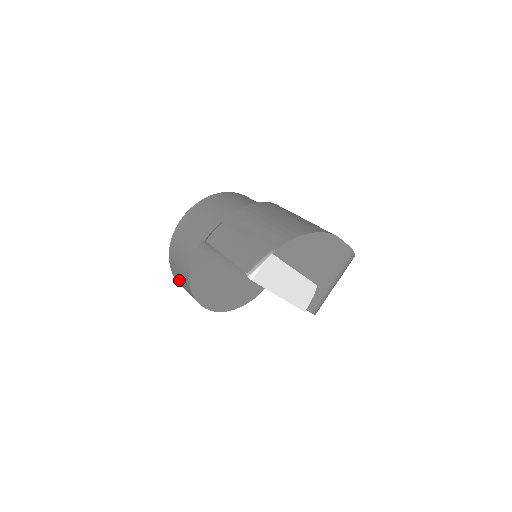
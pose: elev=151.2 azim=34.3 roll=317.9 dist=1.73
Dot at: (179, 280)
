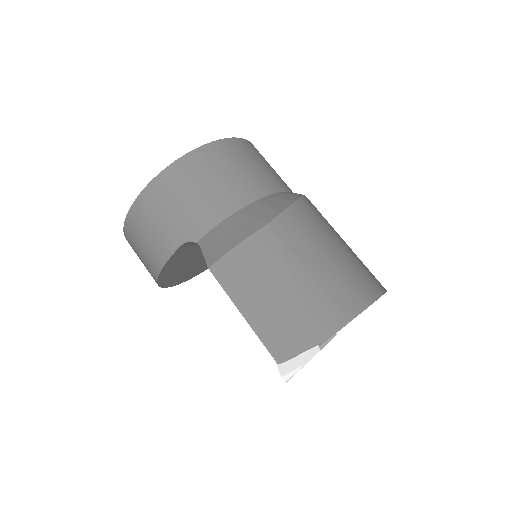
Dot at: (136, 253)
